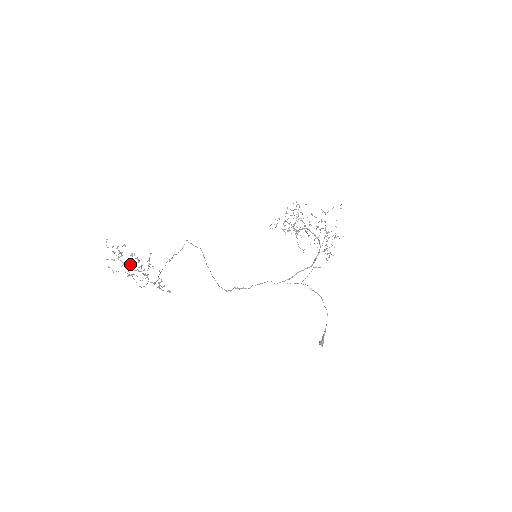
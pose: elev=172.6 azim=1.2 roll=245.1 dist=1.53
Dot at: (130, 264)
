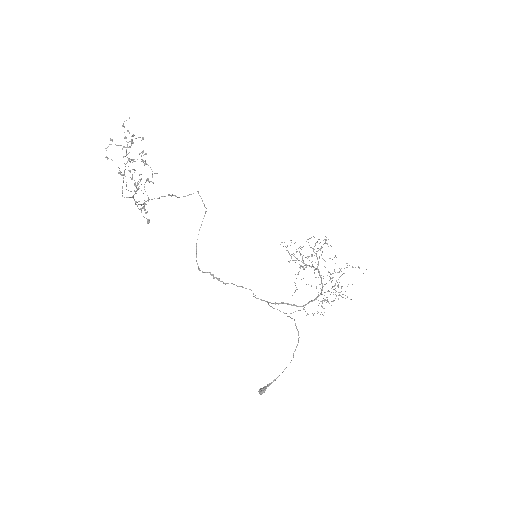
Dot at: occluded
